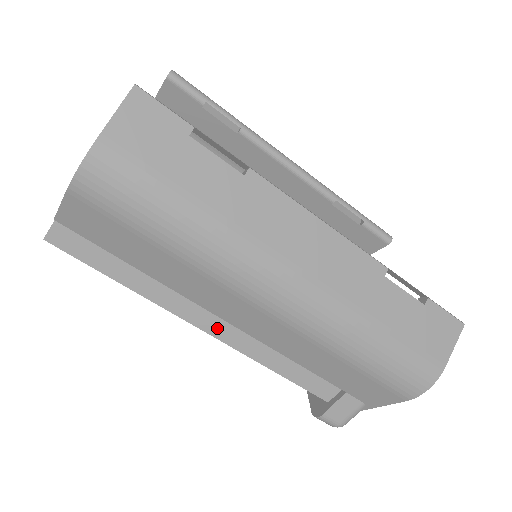
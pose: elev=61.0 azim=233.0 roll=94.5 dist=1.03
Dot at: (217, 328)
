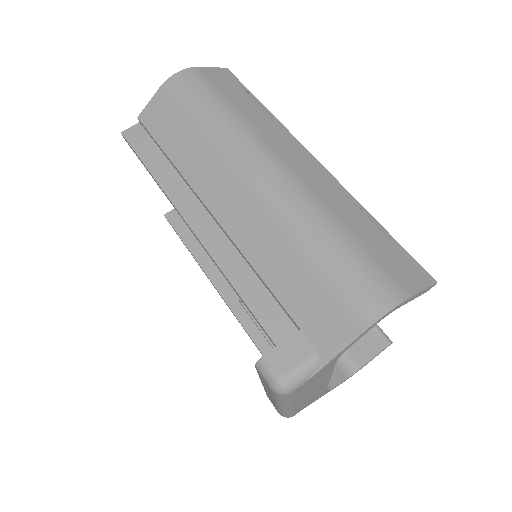
Dot at: (202, 227)
